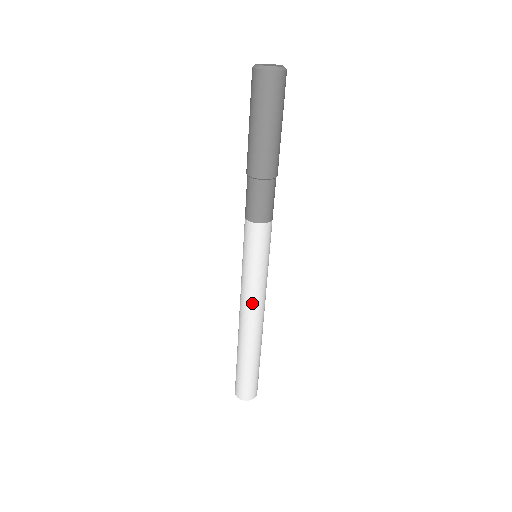
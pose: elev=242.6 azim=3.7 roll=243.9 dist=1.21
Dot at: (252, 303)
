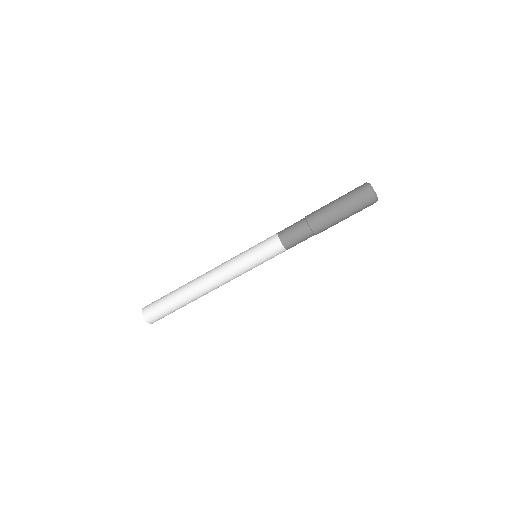
Dot at: (230, 280)
